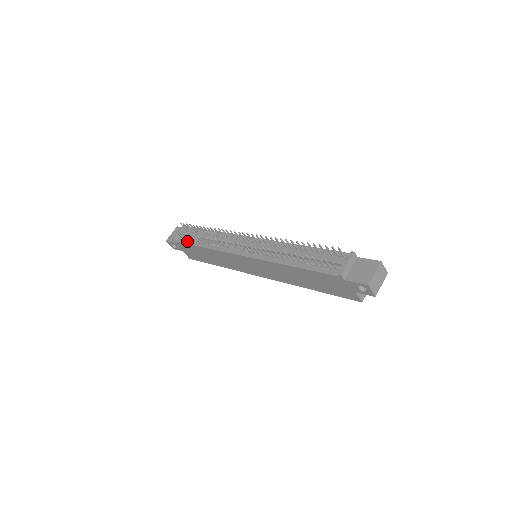
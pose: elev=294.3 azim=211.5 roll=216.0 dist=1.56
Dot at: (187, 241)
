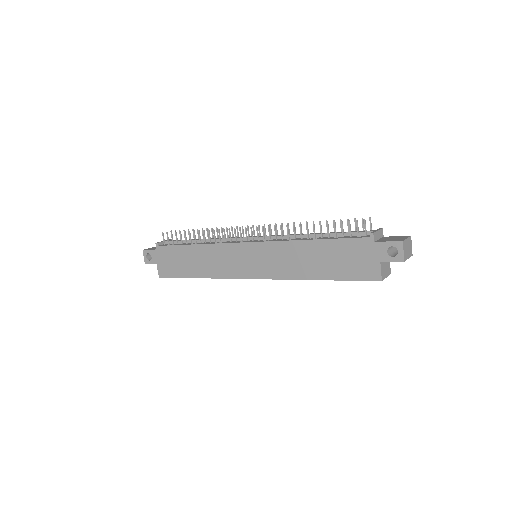
Dot at: (174, 244)
